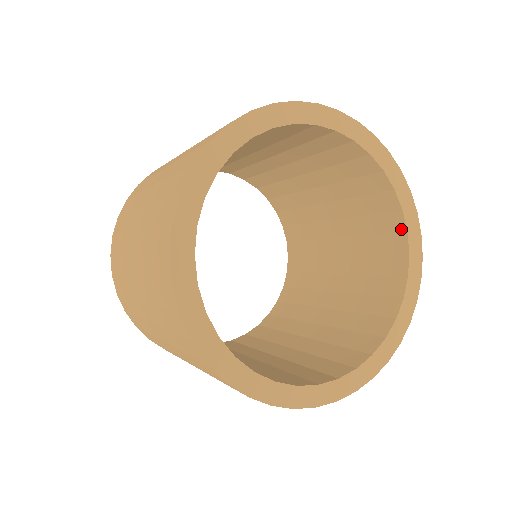
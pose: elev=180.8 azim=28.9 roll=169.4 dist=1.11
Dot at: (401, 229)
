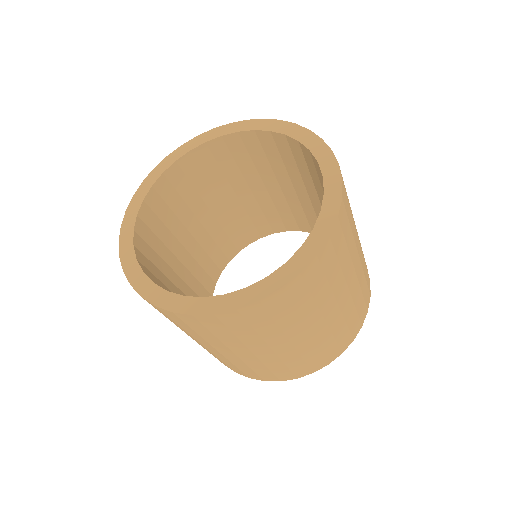
Dot at: (254, 135)
